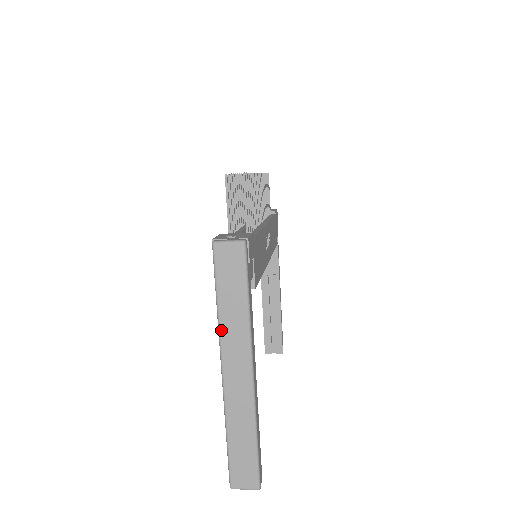
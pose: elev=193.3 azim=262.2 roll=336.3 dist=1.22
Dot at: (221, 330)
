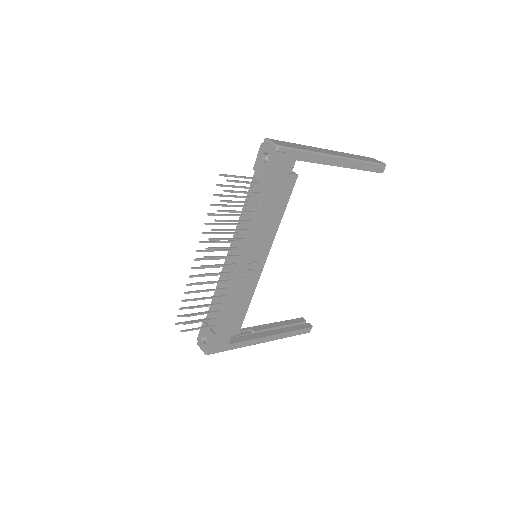
Dot at: occluded
